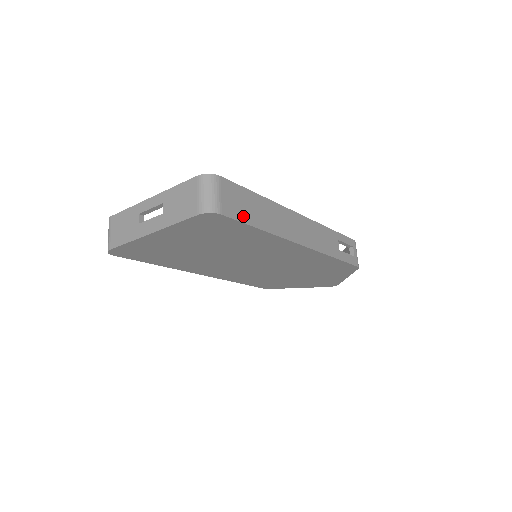
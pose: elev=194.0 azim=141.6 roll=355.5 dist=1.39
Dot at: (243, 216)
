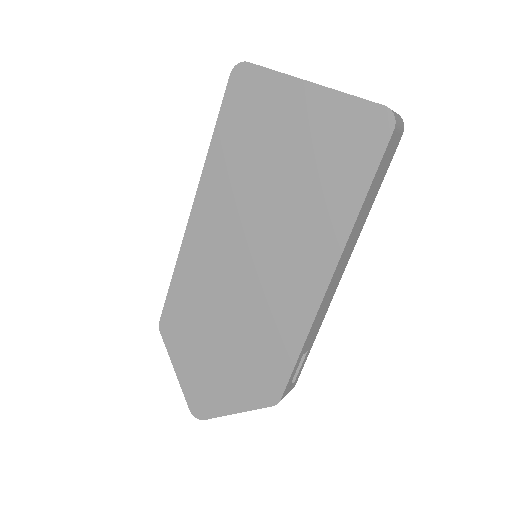
Dot at: (380, 167)
